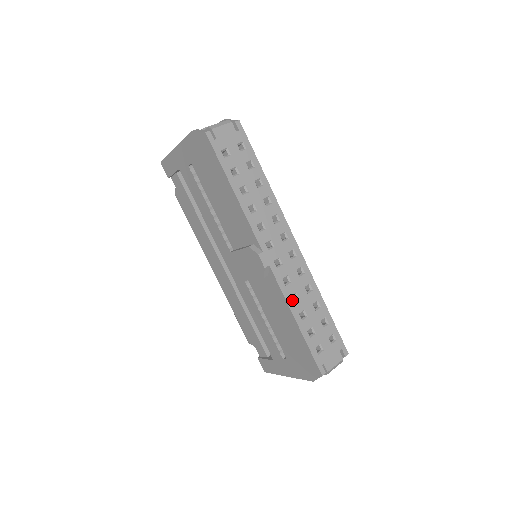
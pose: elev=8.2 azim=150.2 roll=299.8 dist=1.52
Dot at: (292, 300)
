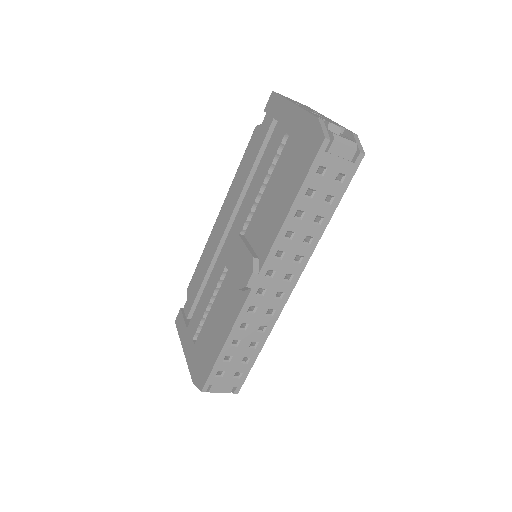
Dot at: (240, 326)
